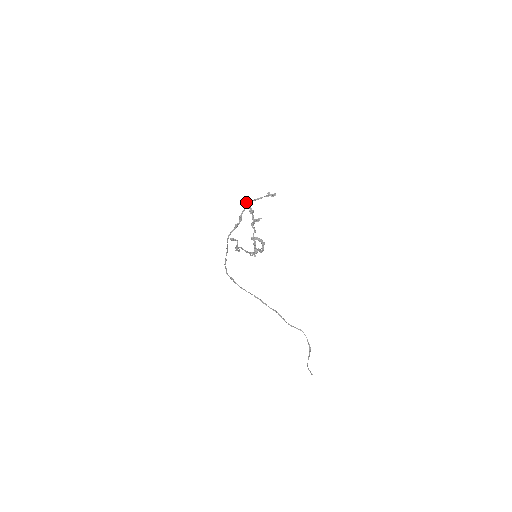
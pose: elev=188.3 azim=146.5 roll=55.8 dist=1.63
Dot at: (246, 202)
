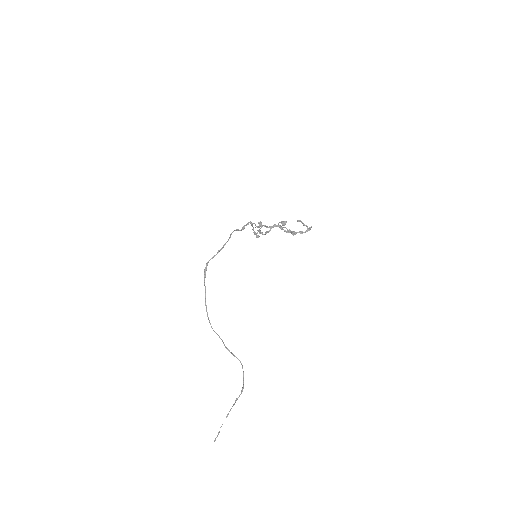
Dot at: (250, 221)
